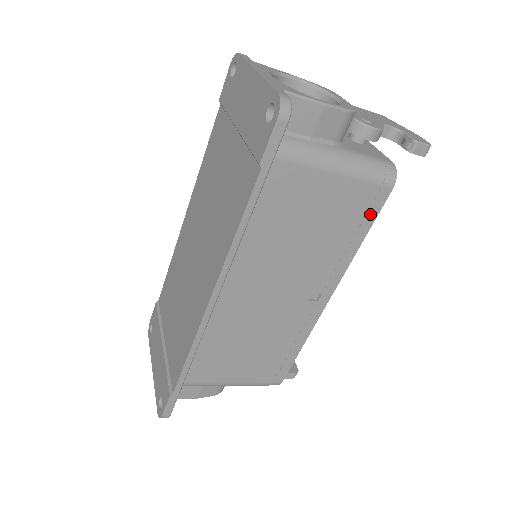
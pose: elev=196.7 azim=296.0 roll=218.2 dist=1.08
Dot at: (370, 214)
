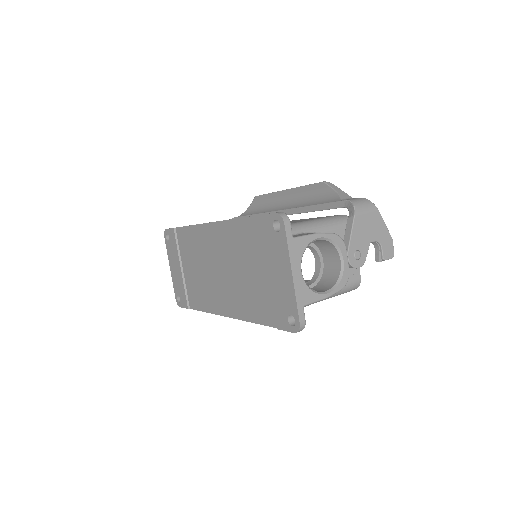
Dot at: occluded
